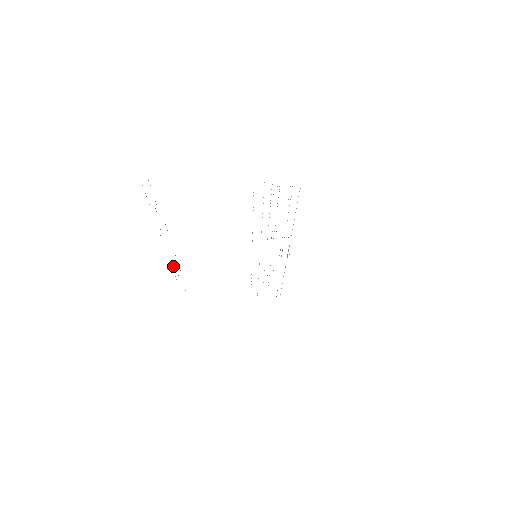
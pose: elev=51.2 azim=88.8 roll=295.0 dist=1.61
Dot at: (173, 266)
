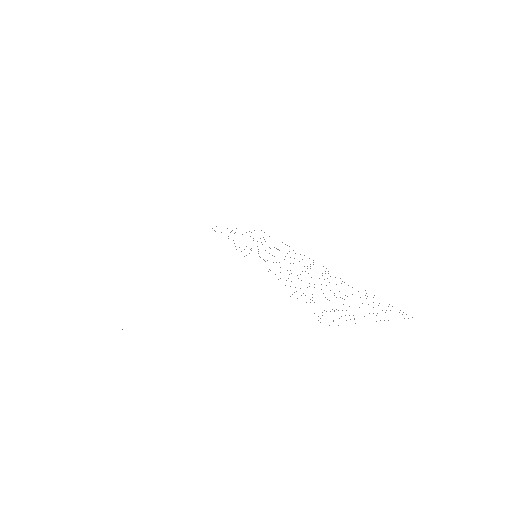
Dot at: occluded
